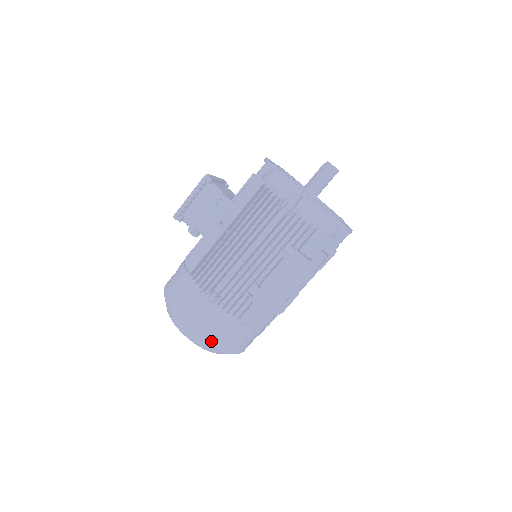
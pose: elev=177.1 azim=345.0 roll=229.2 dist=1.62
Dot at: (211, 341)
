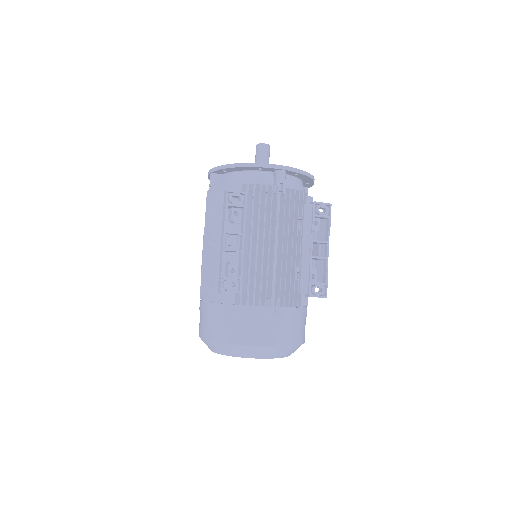
Dot at: (215, 337)
